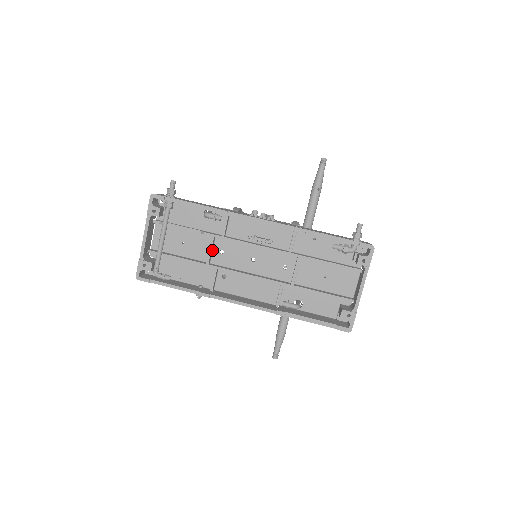
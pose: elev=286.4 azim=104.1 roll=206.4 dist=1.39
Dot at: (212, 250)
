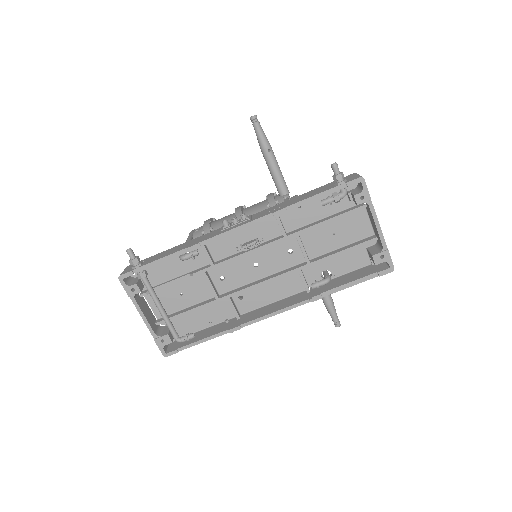
Dot at: (212, 283)
